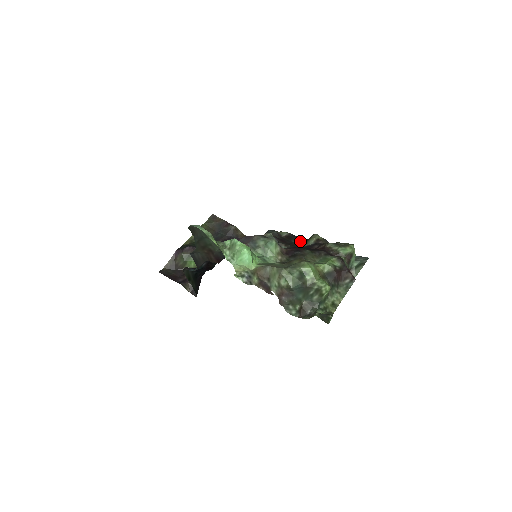
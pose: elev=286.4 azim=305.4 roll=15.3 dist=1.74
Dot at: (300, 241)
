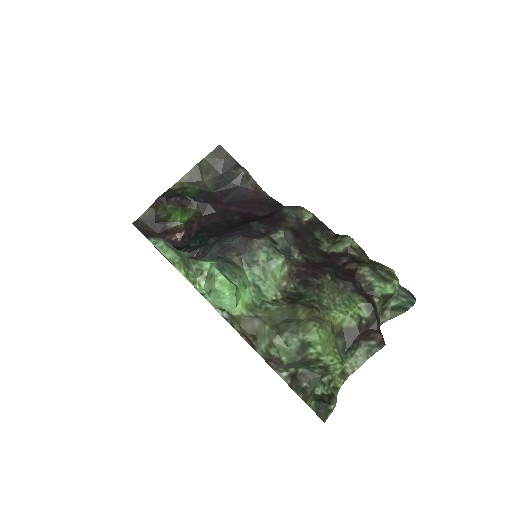
Dot at: (326, 235)
